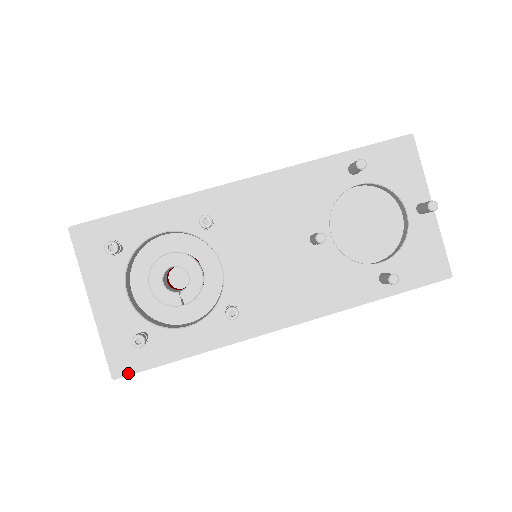
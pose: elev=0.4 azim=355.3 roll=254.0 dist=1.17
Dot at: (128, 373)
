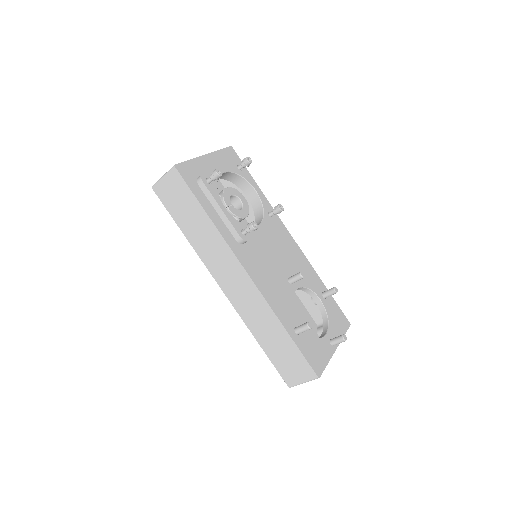
Dot at: (182, 175)
